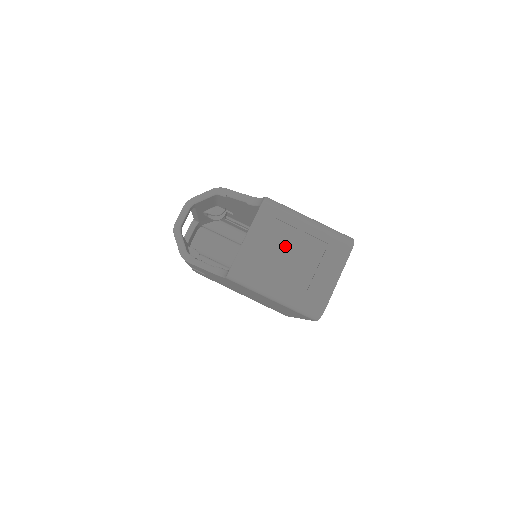
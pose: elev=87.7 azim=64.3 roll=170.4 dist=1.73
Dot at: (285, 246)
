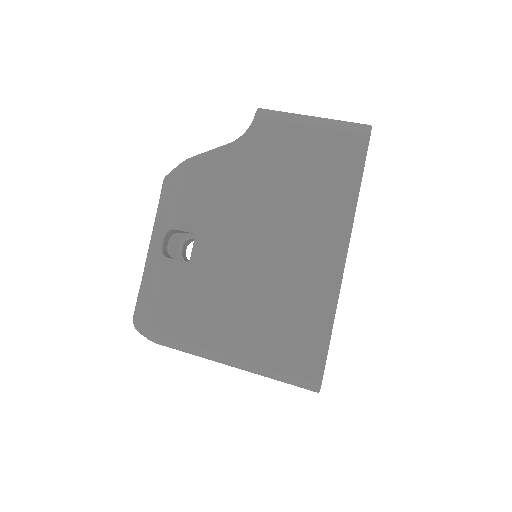
Dot at: occluded
